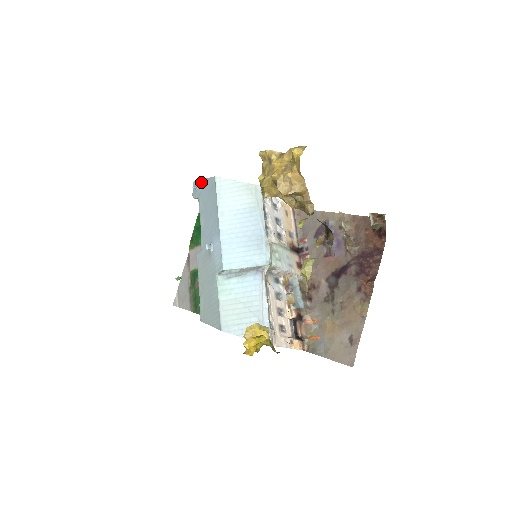
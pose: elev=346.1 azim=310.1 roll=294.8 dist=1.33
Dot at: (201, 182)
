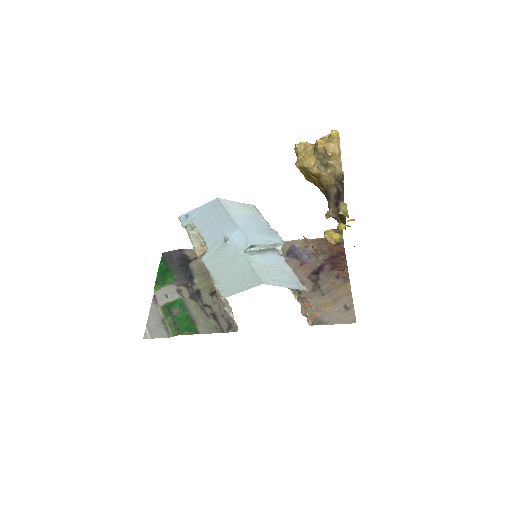
Dot at: (195, 210)
